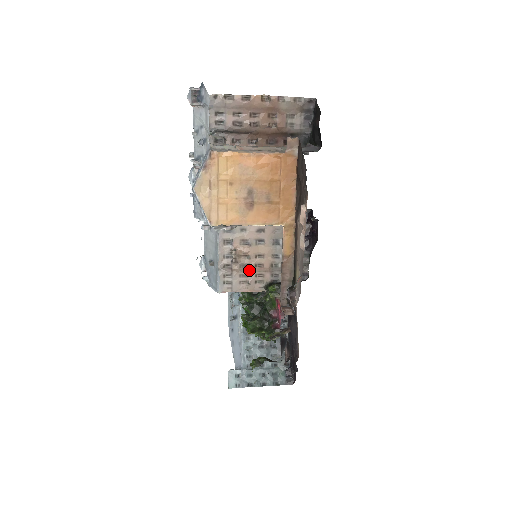
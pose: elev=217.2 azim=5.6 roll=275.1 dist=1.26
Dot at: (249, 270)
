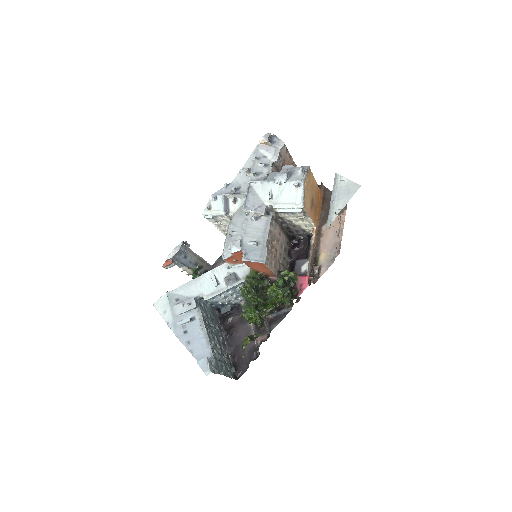
Dot at: occluded
